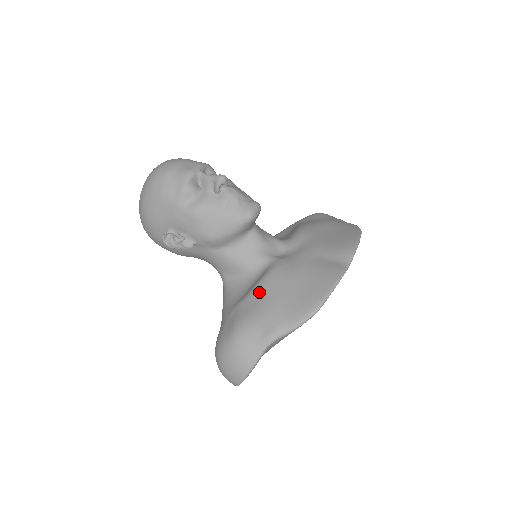
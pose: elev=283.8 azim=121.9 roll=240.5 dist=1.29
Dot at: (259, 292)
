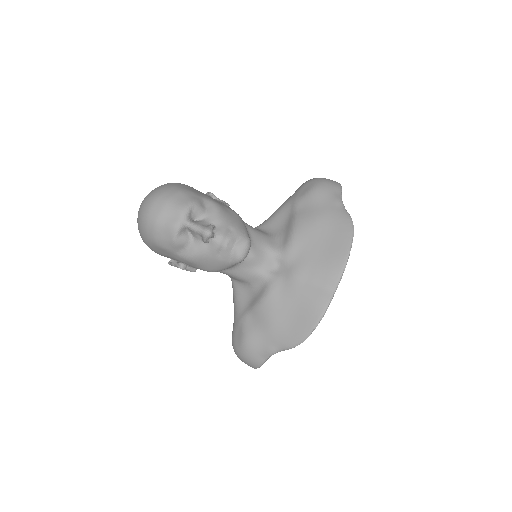
Dot at: (259, 313)
